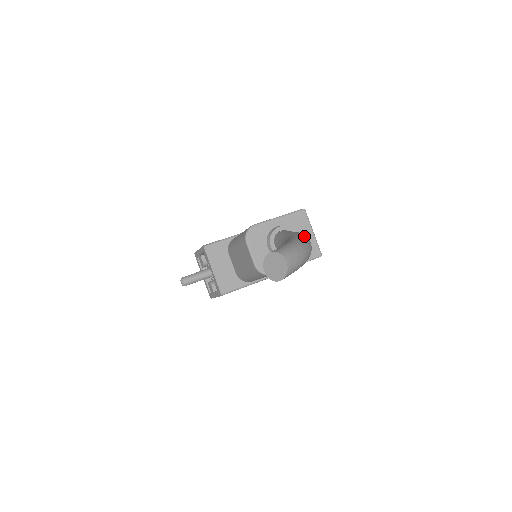
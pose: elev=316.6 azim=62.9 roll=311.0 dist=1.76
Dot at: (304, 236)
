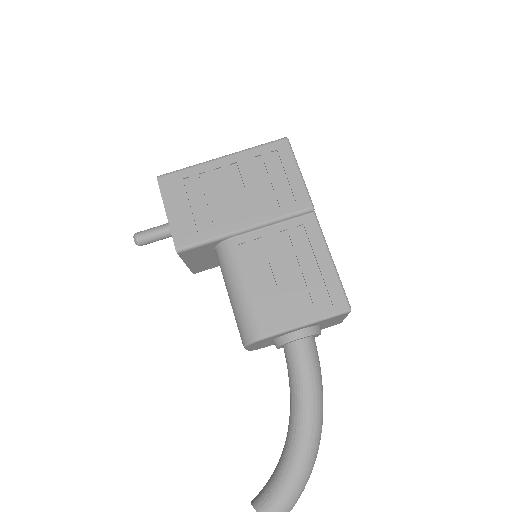
Dot at: (316, 440)
